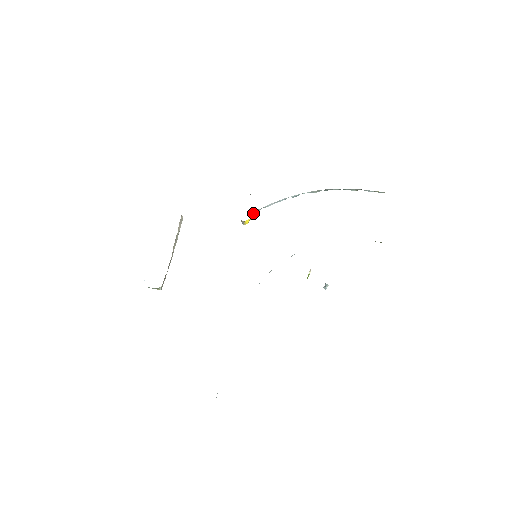
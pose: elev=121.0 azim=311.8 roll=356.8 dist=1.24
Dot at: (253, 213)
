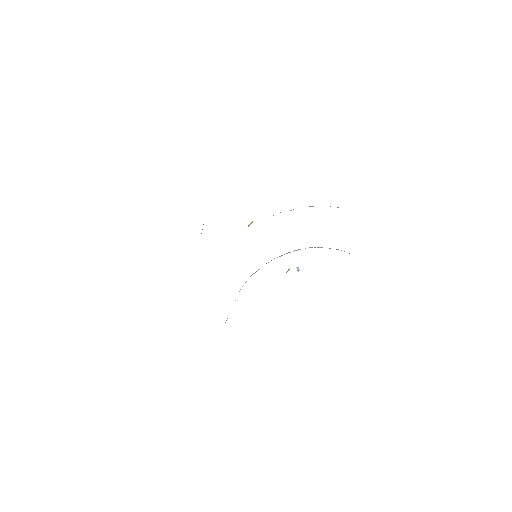
Dot at: occluded
